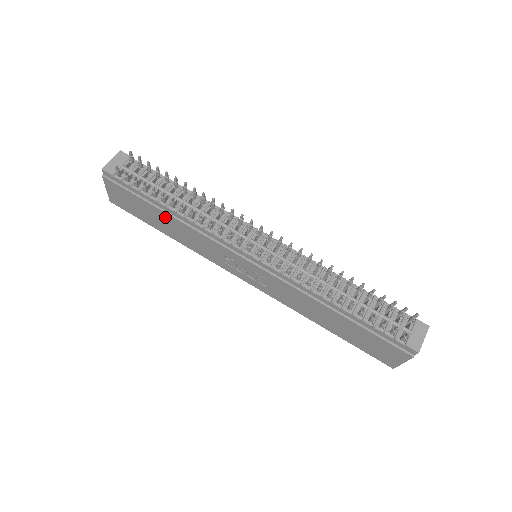
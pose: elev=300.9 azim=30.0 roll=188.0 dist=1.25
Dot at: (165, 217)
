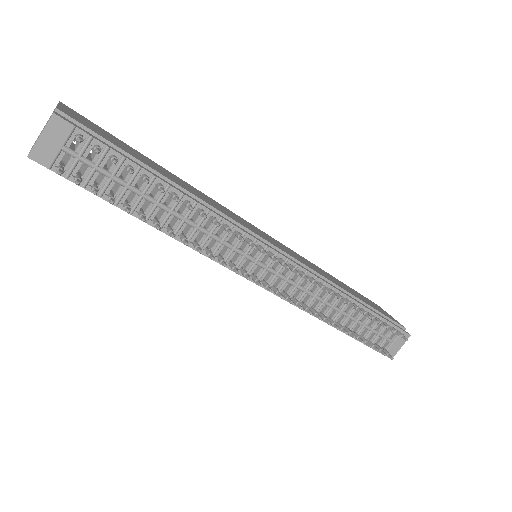
Dot at: occluded
